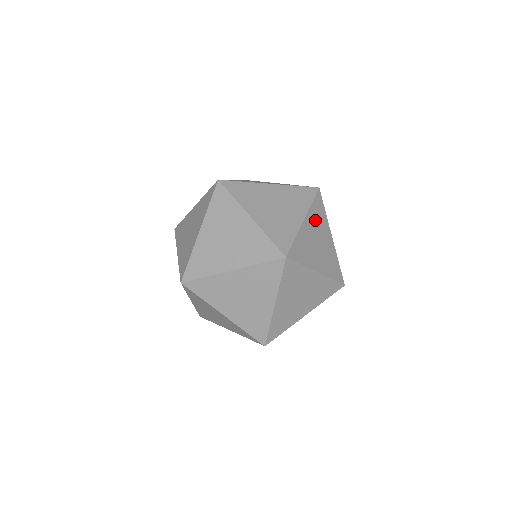
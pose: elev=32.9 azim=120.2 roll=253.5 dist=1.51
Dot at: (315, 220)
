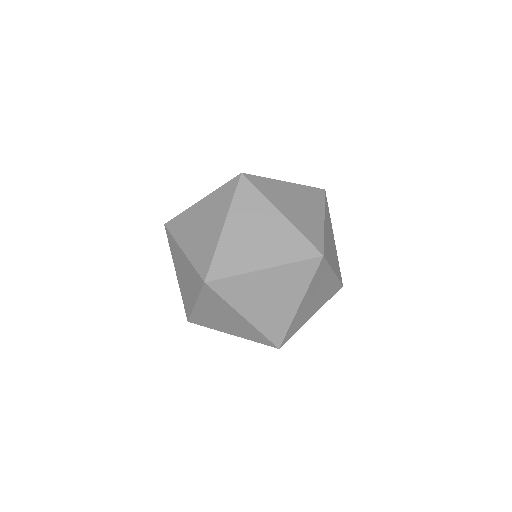
Dot at: (327, 221)
